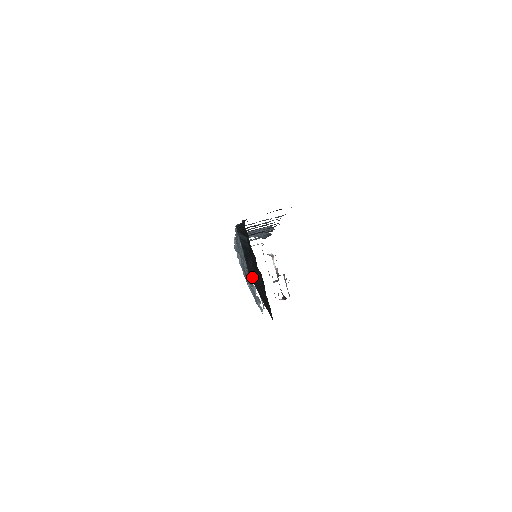
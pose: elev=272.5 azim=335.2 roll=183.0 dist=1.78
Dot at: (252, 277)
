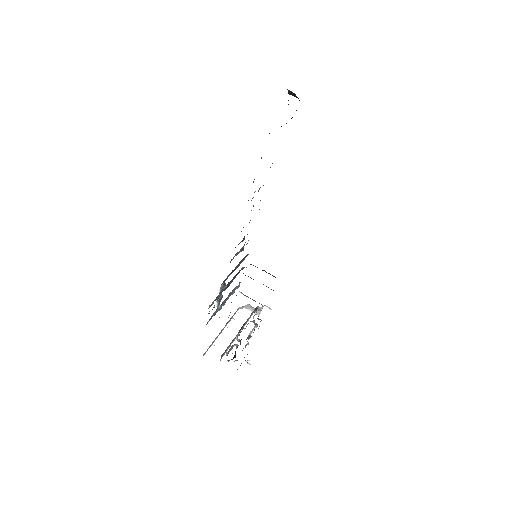
Dot at: occluded
